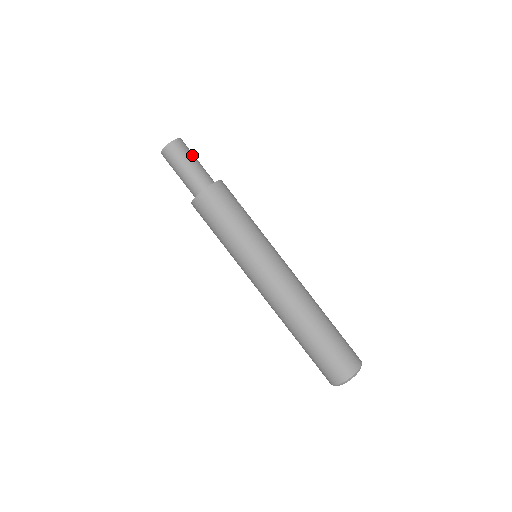
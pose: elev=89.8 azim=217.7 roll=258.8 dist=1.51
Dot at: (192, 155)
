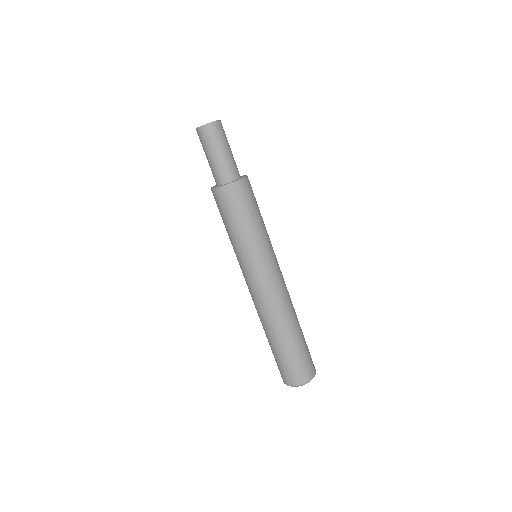
Dot at: (222, 143)
